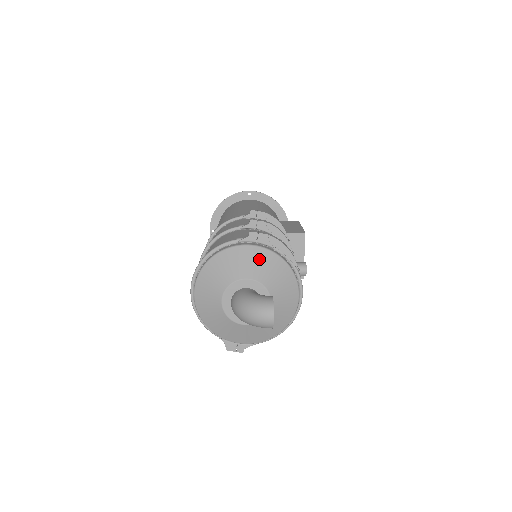
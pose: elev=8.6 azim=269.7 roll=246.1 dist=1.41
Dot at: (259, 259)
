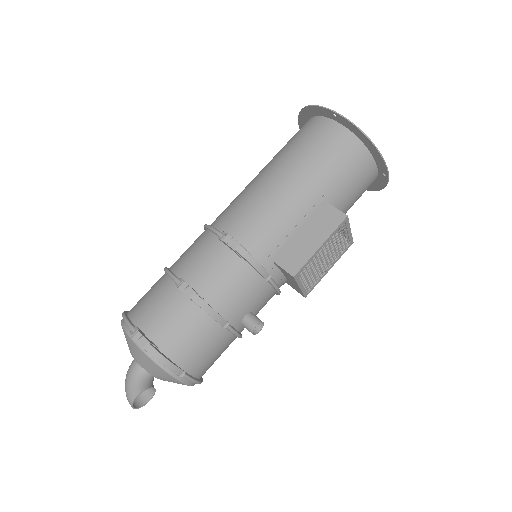
Dot at: (141, 357)
